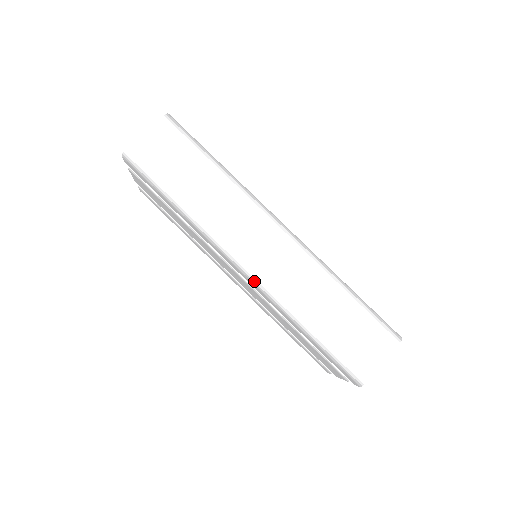
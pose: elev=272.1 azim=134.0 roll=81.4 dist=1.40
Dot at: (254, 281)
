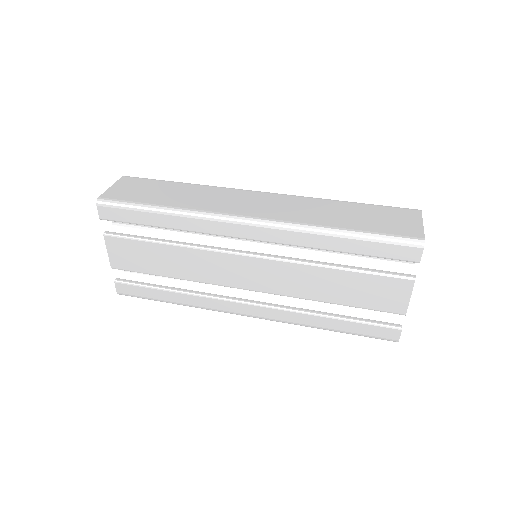
Dot at: (266, 222)
